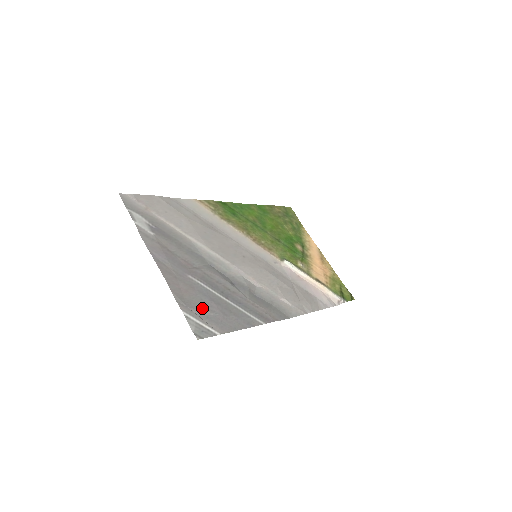
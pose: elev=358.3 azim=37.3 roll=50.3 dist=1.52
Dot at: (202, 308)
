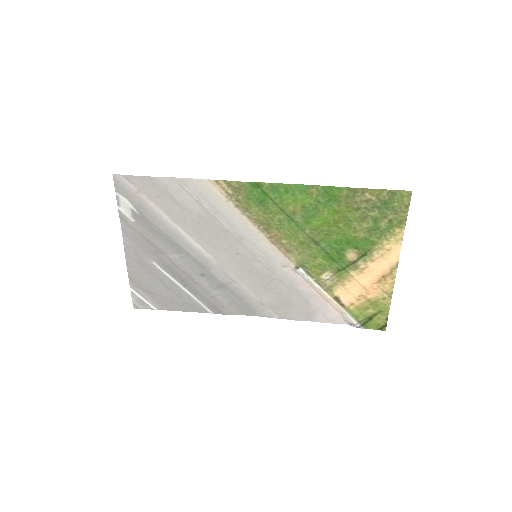
Dot at: (151, 289)
